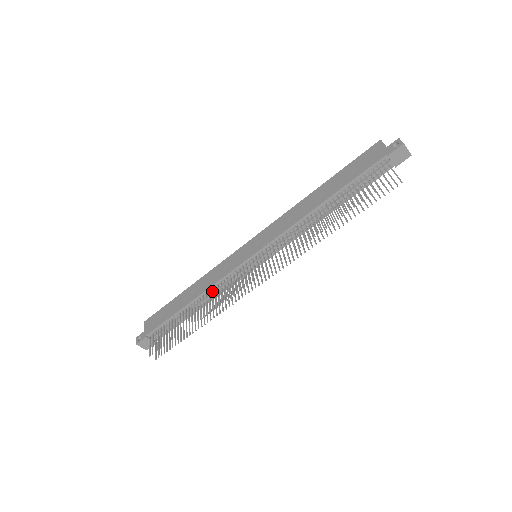
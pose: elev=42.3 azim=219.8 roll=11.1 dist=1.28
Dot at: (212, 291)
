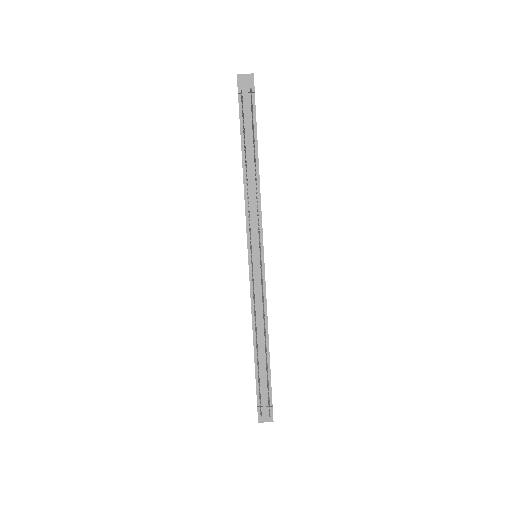
Dot at: occluded
